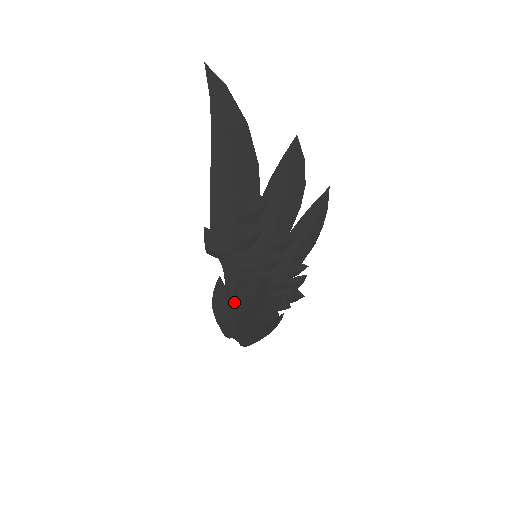
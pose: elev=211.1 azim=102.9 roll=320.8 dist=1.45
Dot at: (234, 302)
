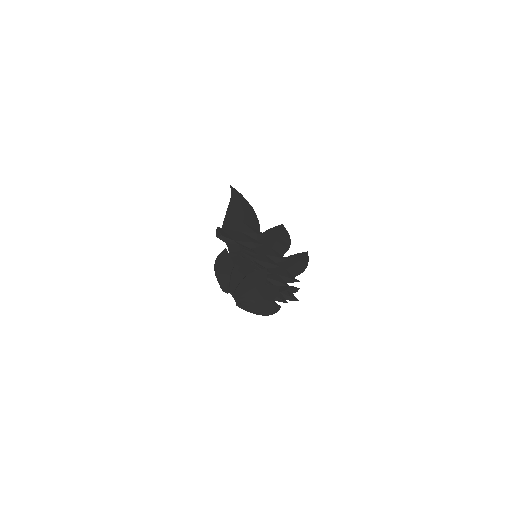
Dot at: (237, 264)
